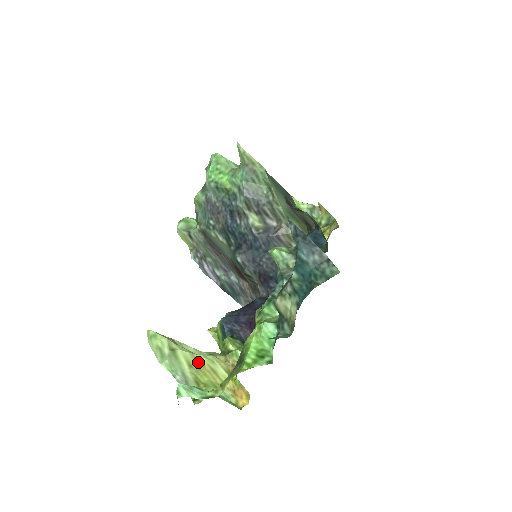
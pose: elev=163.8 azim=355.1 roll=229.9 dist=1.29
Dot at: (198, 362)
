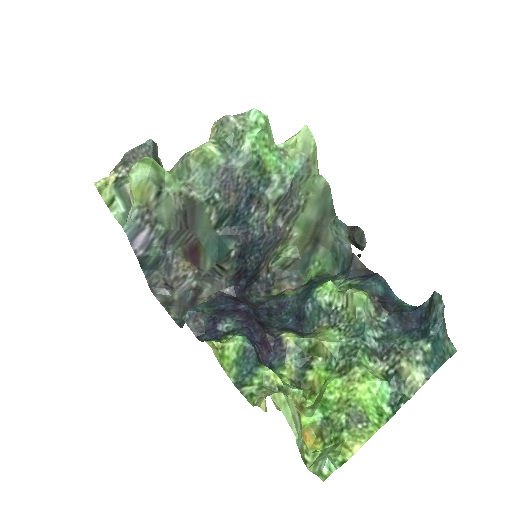
Dot at: occluded
